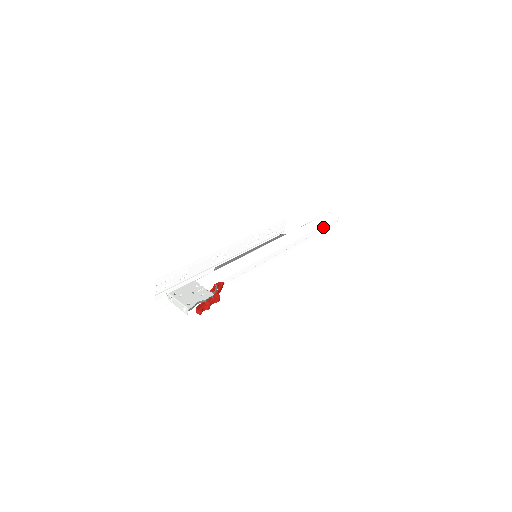
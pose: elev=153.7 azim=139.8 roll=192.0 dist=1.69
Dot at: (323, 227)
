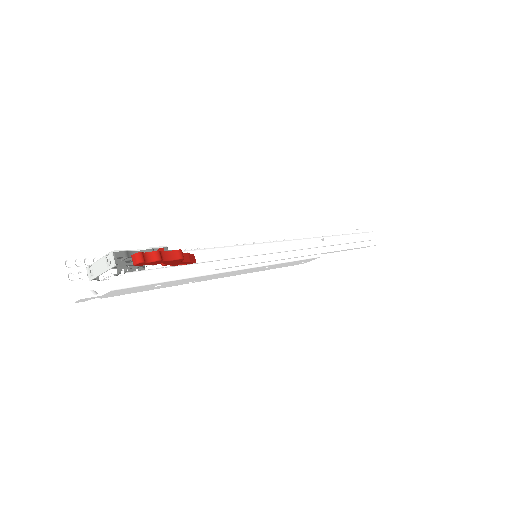
Dot at: (354, 238)
